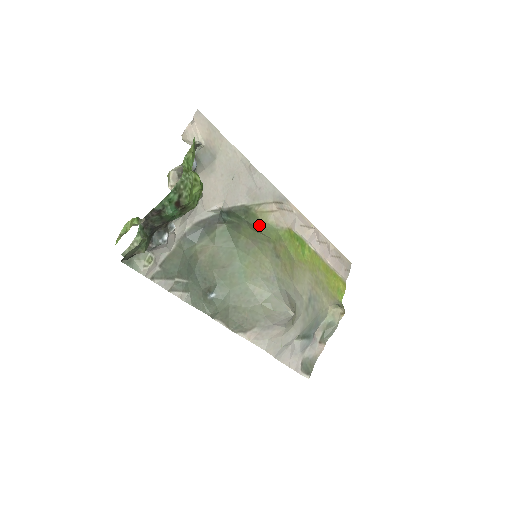
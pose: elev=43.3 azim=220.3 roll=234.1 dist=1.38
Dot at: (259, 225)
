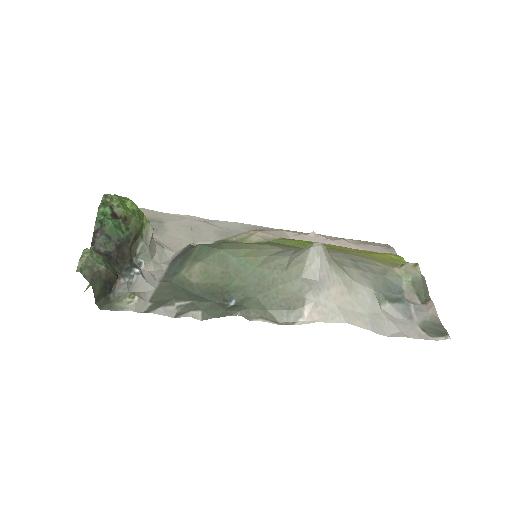
Dot at: occluded
